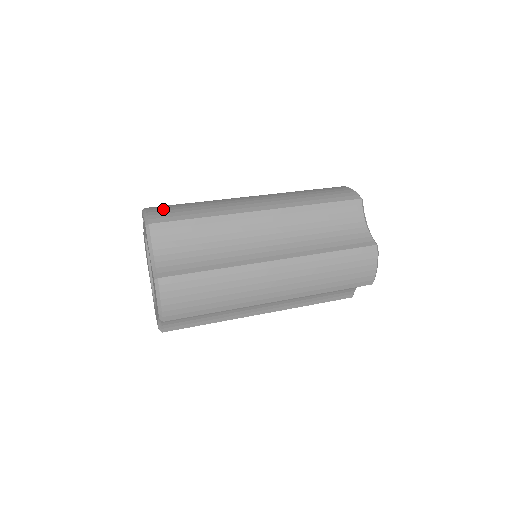
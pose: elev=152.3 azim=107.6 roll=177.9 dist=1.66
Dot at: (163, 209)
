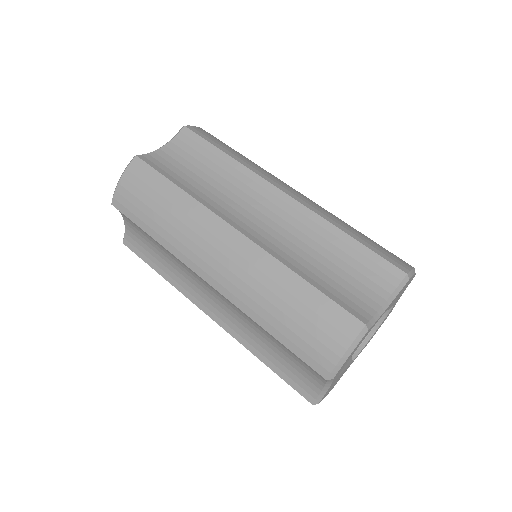
Dot at: (133, 189)
